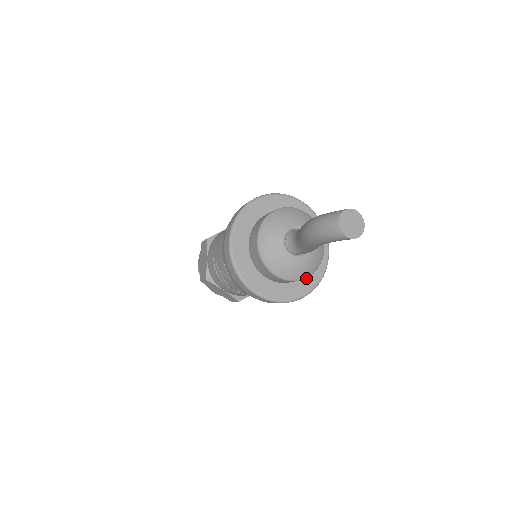
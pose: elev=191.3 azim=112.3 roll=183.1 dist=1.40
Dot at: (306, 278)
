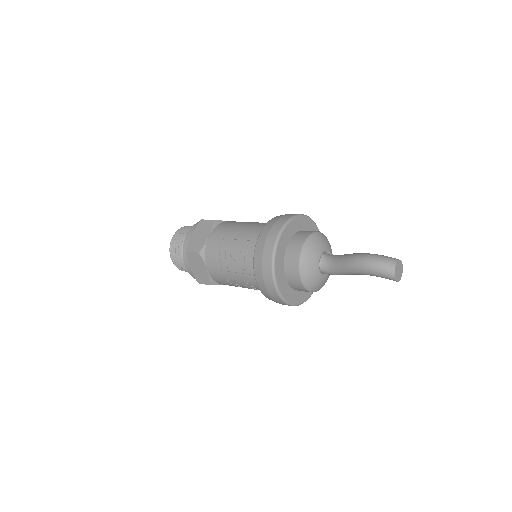
Dot at: (303, 292)
